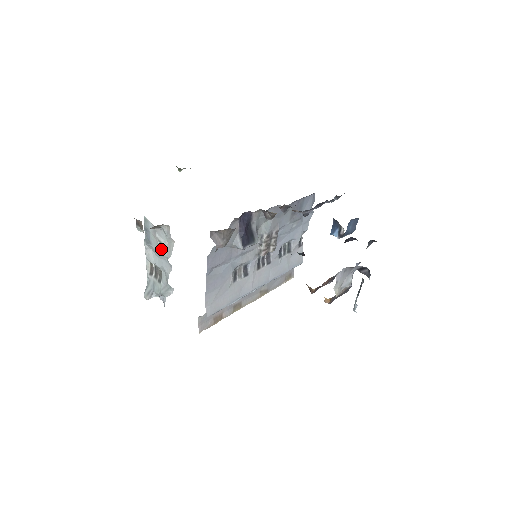
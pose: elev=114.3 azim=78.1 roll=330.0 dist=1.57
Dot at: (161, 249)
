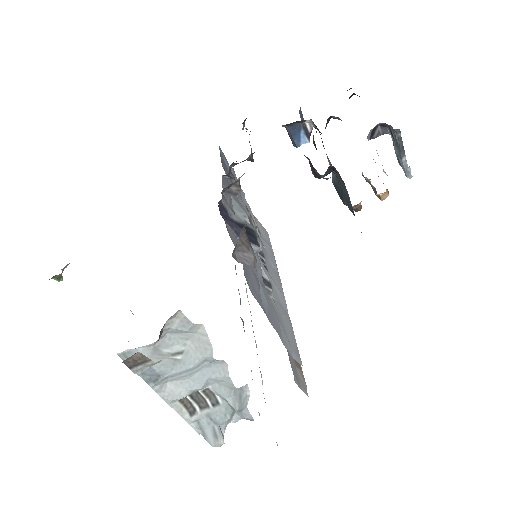
Dot at: (187, 361)
